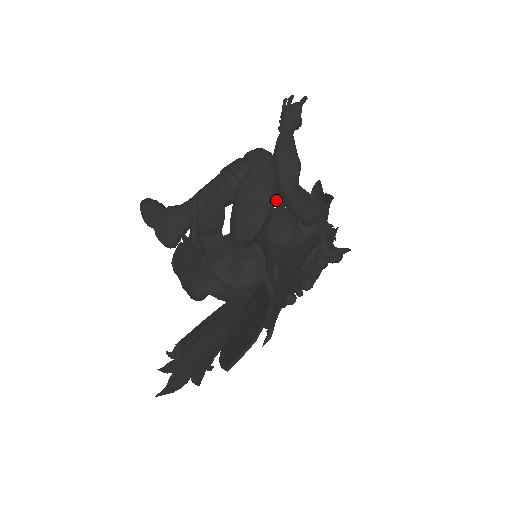
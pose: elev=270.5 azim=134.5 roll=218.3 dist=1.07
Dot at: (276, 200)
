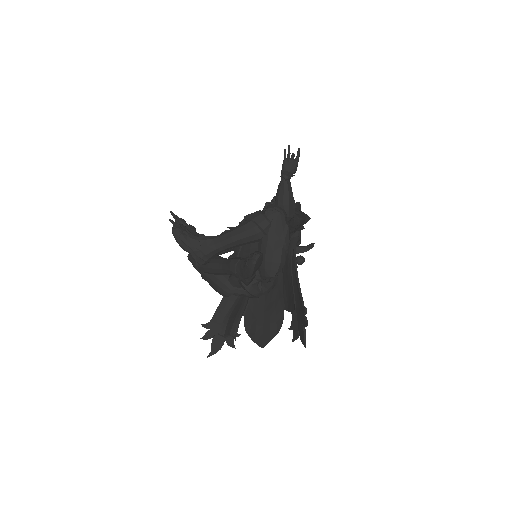
Dot at: occluded
